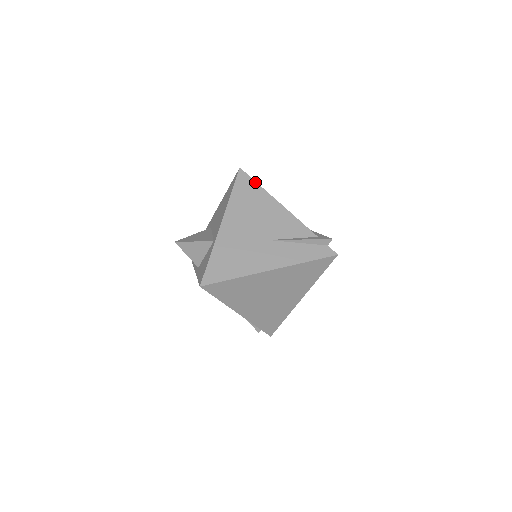
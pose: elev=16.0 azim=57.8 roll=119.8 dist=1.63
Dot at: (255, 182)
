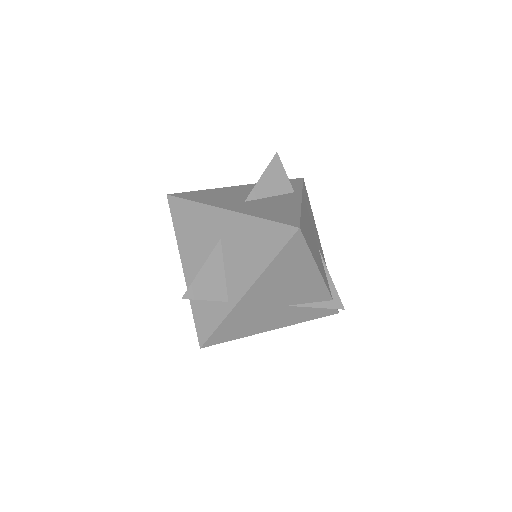
Dot at: (307, 247)
